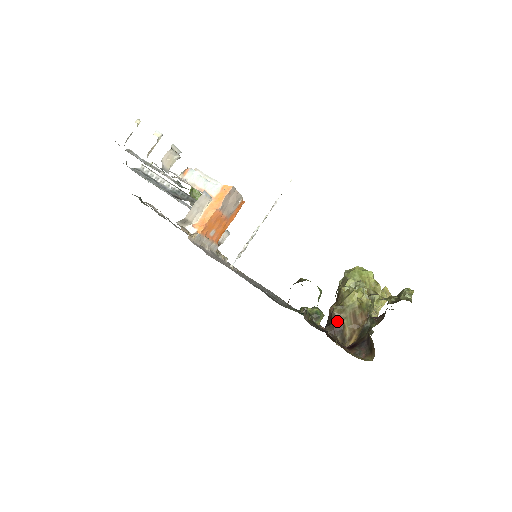
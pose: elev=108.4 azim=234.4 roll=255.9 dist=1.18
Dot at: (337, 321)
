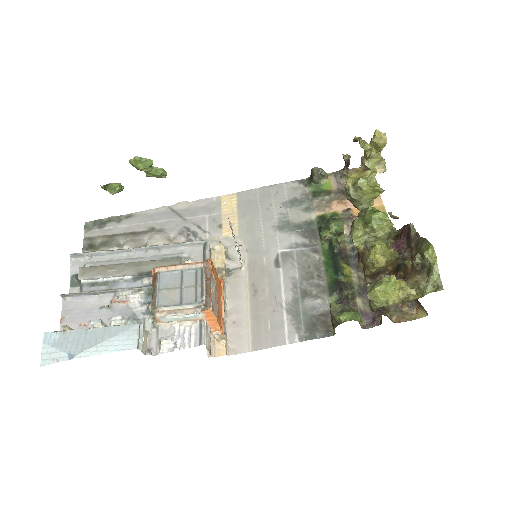
Dot at: (373, 274)
